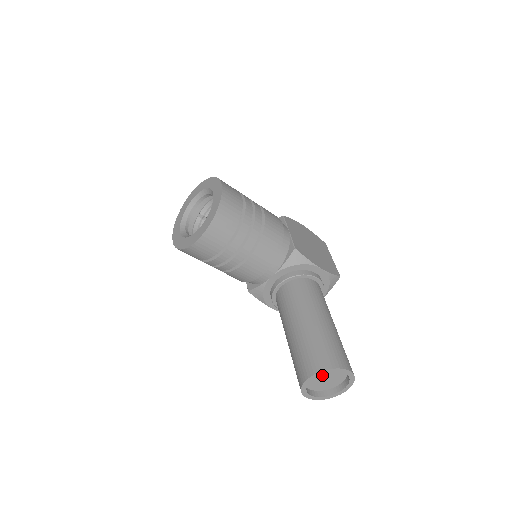
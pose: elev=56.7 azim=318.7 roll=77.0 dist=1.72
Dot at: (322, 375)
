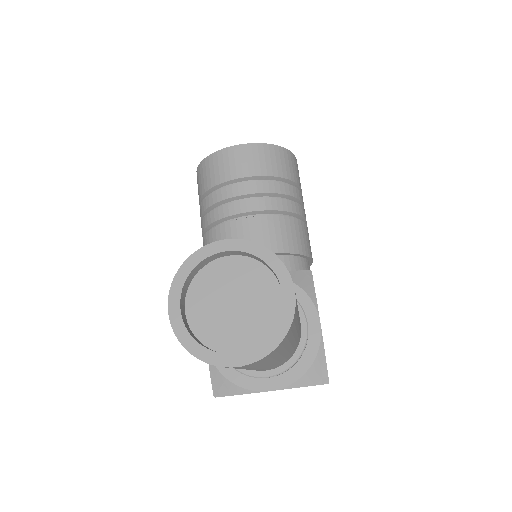
Dot at: (236, 285)
